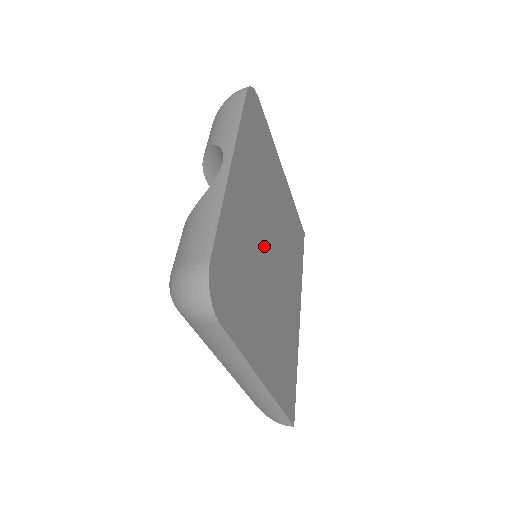
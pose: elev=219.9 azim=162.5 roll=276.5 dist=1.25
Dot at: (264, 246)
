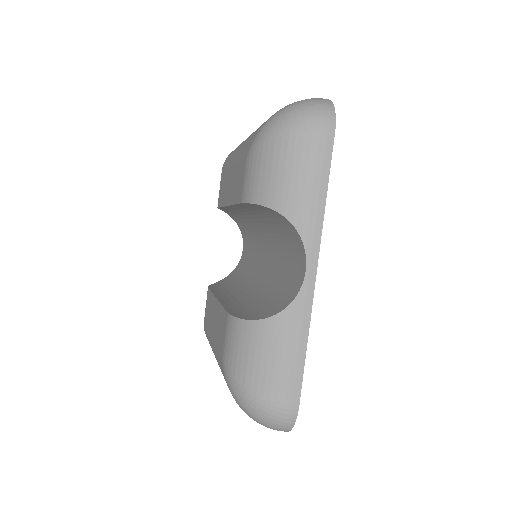
Dot at: occluded
